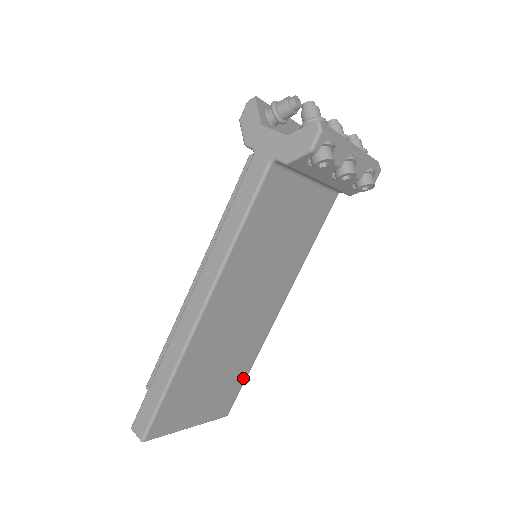
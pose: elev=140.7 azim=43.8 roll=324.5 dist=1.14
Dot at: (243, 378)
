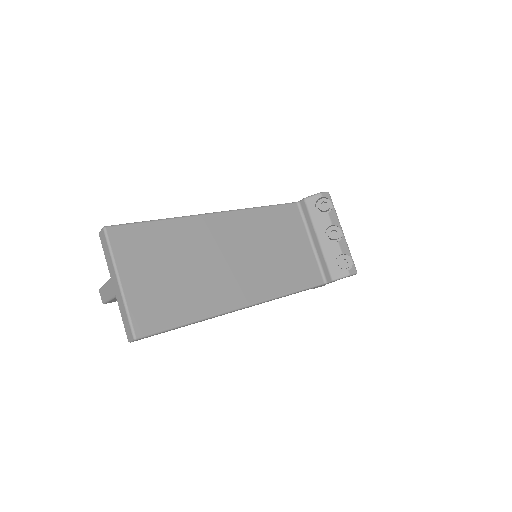
Dot at: (180, 320)
